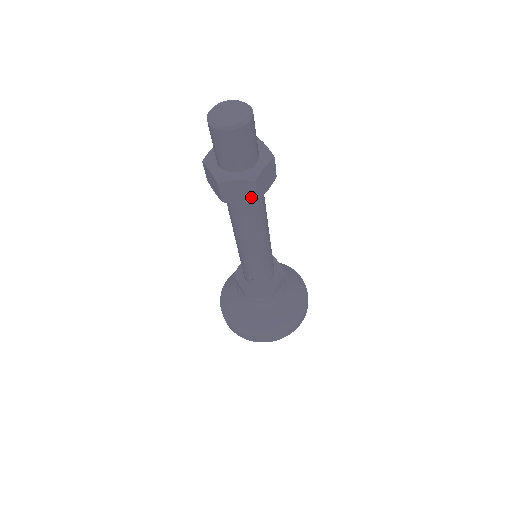
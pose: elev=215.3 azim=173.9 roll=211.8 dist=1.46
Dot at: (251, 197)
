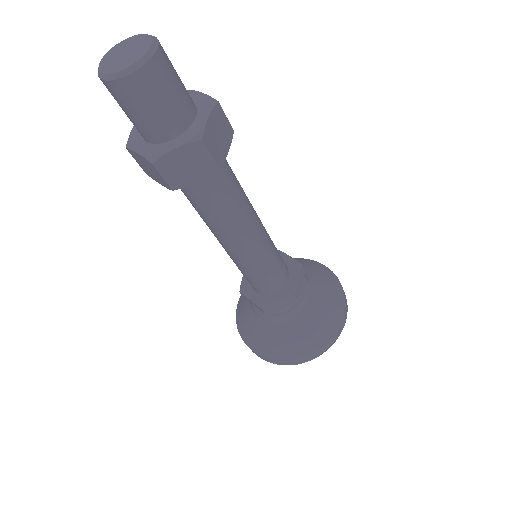
Dot at: (164, 182)
